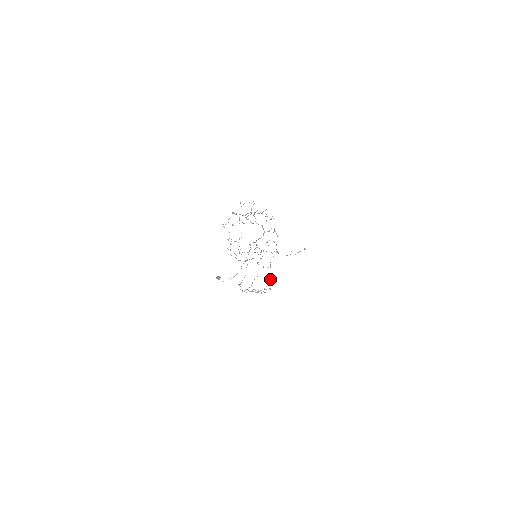
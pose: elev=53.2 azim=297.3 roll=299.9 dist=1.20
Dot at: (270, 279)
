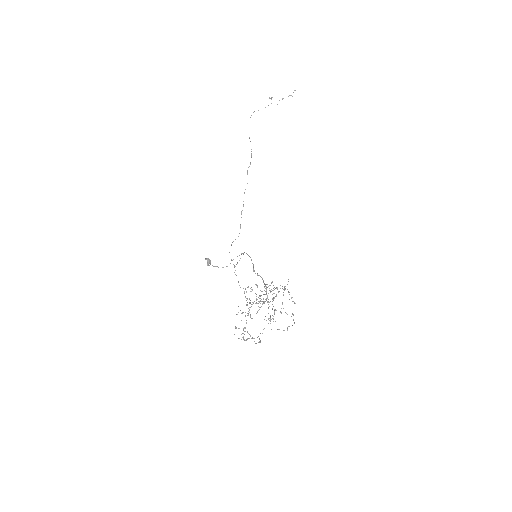
Dot at: (272, 281)
